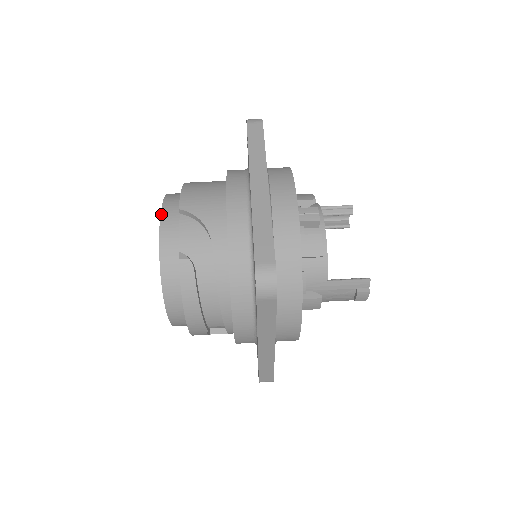
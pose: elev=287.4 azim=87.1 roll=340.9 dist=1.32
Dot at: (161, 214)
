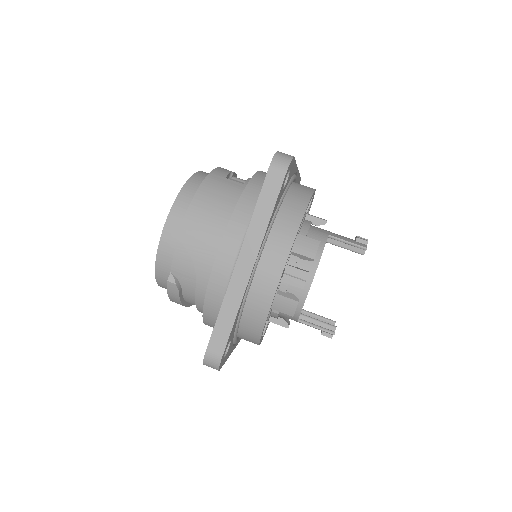
Dot at: (164, 228)
